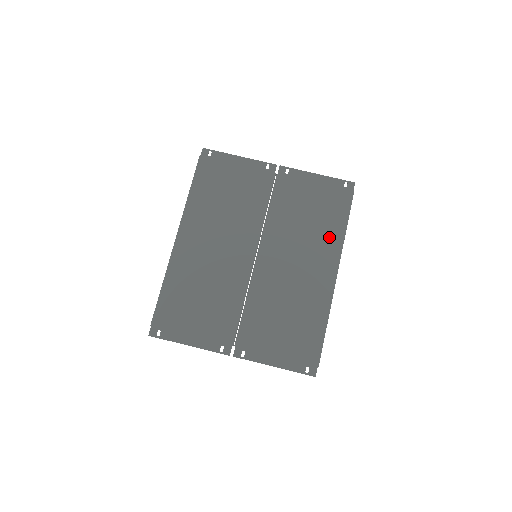
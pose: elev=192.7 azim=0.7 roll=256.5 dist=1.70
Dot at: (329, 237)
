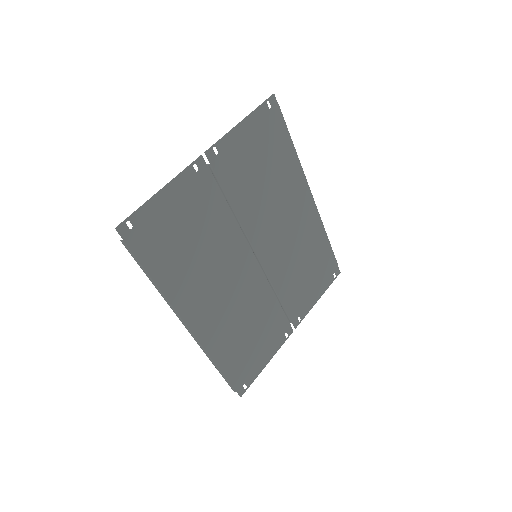
Dot at: (290, 173)
